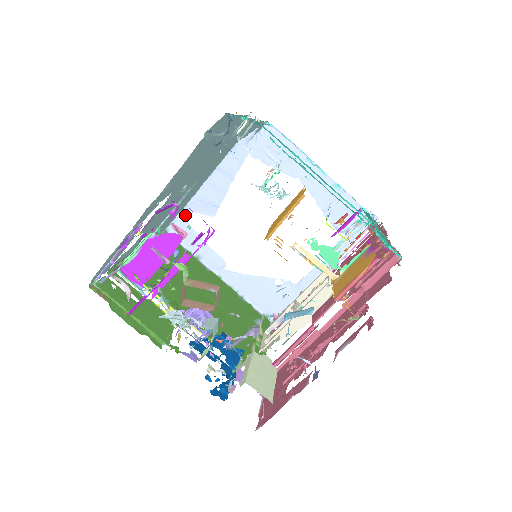
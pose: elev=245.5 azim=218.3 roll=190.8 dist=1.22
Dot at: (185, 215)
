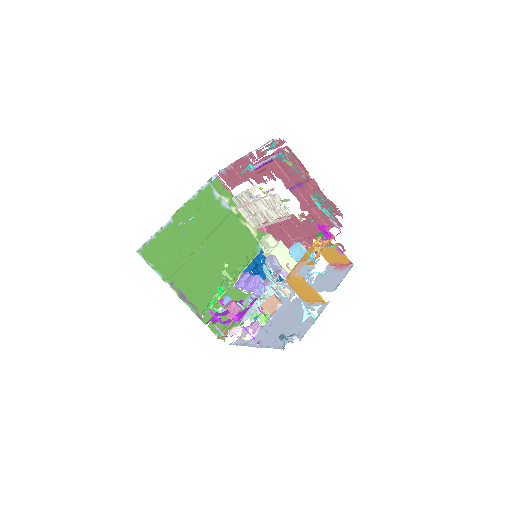
Dot at: occluded
